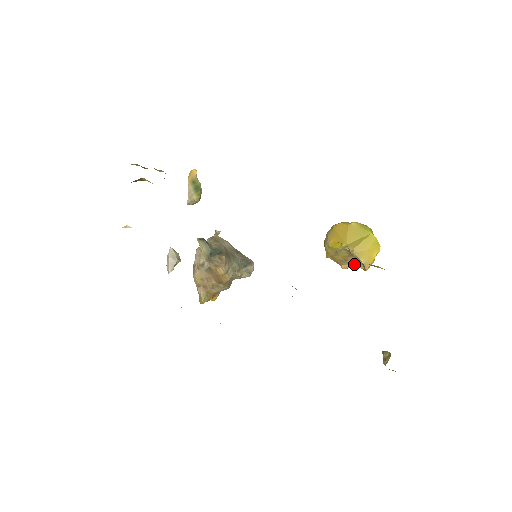
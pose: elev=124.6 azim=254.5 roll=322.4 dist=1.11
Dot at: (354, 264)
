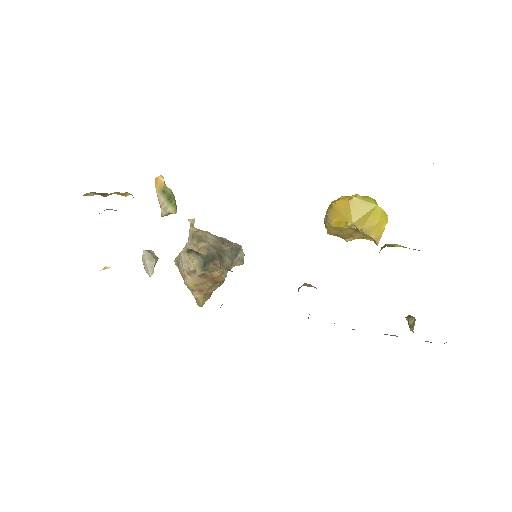
Dot at: (361, 238)
